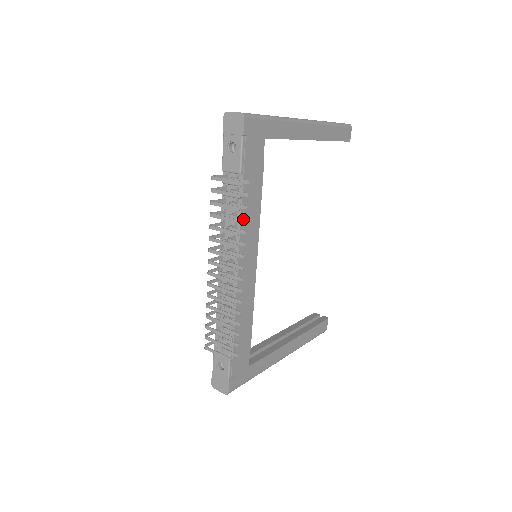
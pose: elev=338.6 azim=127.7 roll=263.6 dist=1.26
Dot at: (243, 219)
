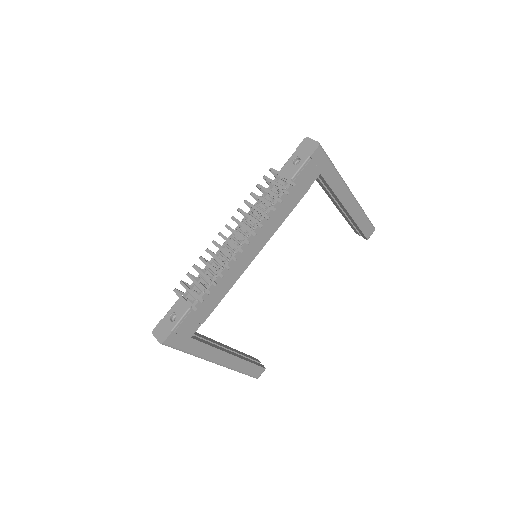
Dot at: (273, 208)
